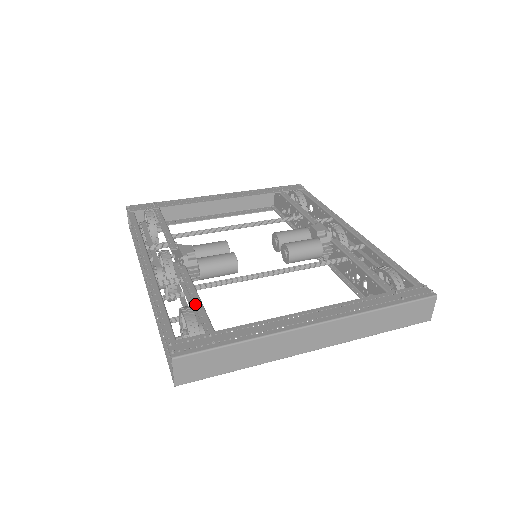
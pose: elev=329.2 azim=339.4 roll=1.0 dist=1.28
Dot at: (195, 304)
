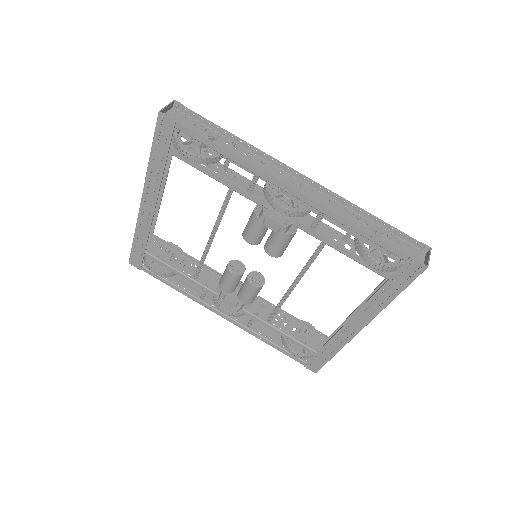
Dot at: (286, 338)
